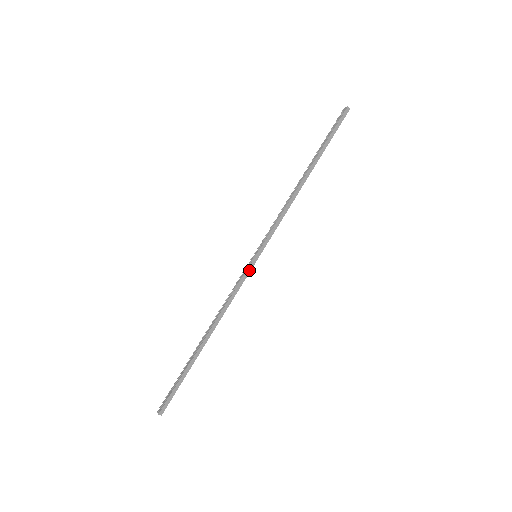
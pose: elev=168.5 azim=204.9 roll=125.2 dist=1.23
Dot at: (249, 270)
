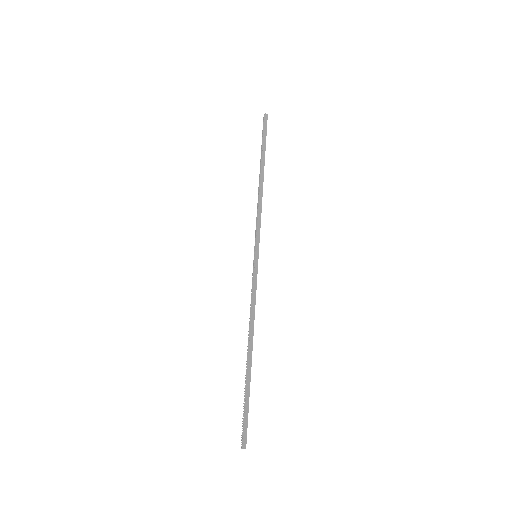
Dot at: (256, 270)
